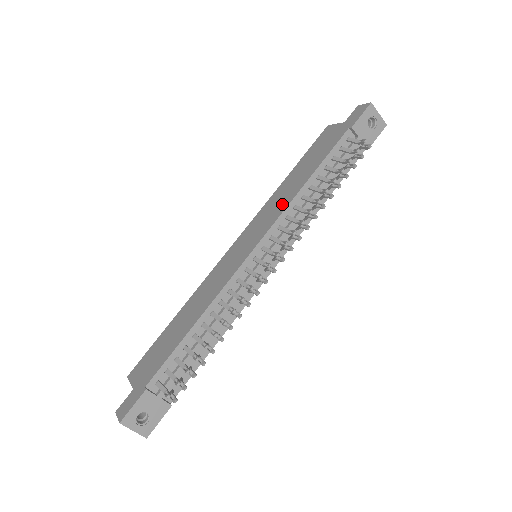
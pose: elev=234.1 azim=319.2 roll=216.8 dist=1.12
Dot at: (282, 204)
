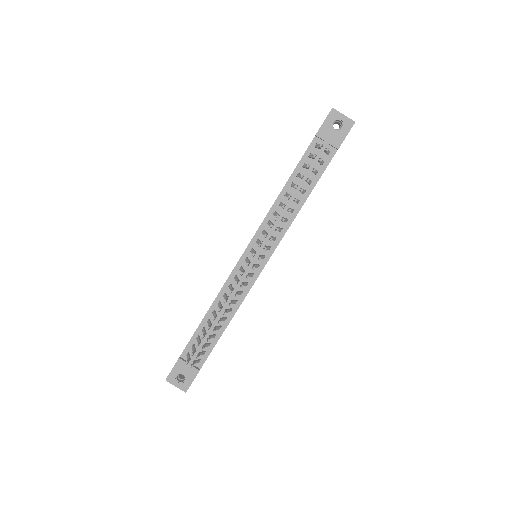
Dot at: occluded
